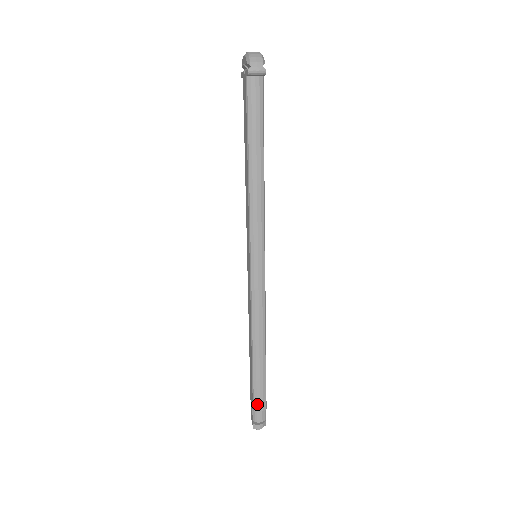
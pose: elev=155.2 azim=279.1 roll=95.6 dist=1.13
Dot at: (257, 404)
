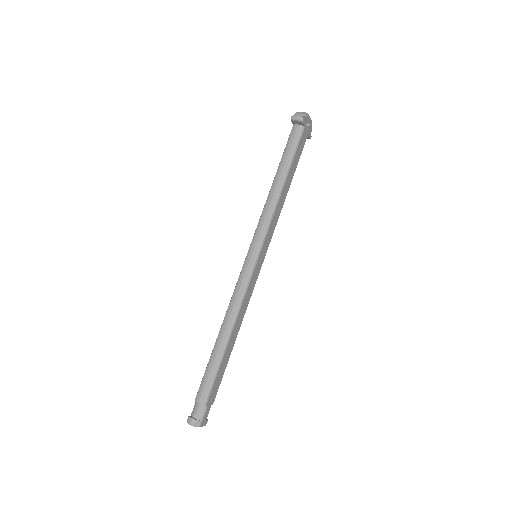
Dot at: (200, 393)
